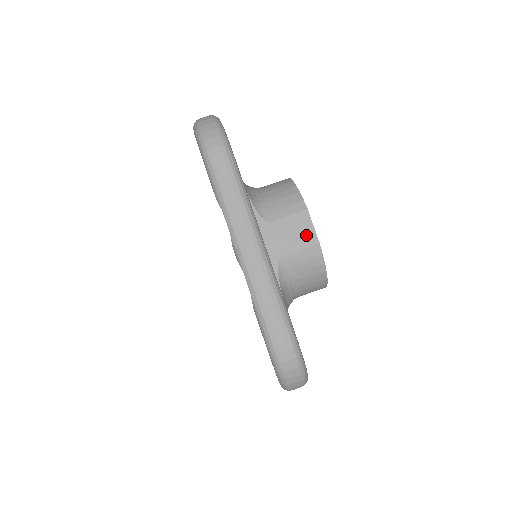
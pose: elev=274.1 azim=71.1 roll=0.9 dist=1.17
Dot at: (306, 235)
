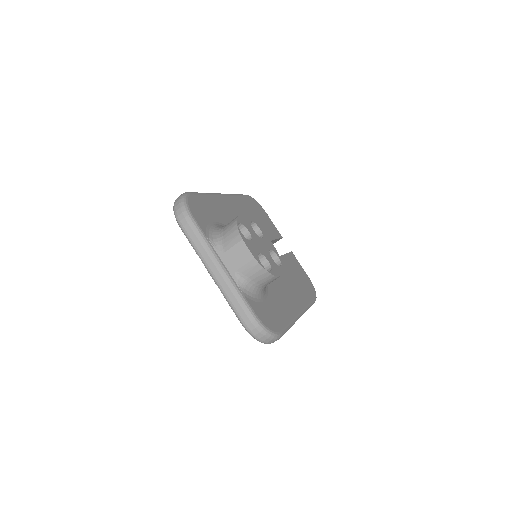
Dot at: (246, 255)
